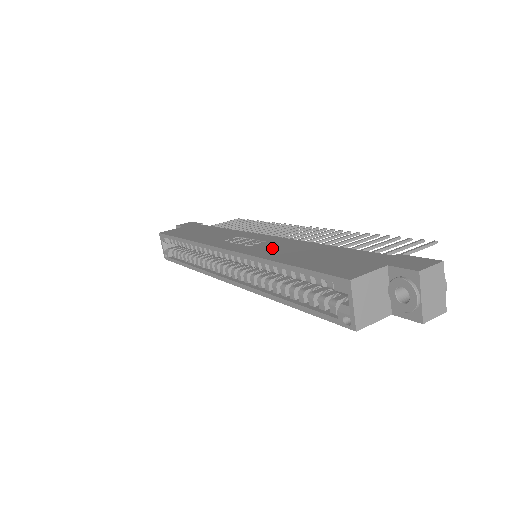
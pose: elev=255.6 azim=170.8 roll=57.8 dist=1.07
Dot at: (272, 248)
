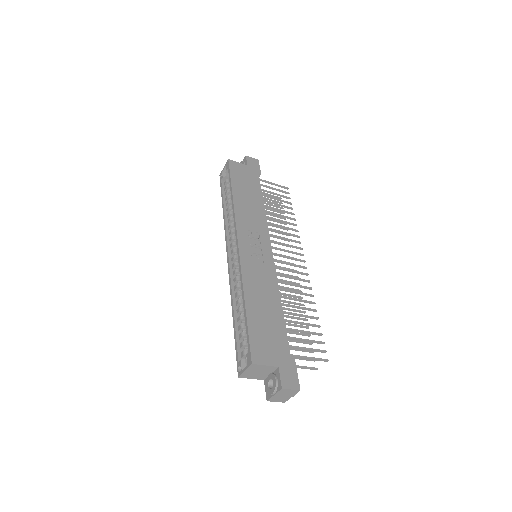
Dot at: (258, 278)
